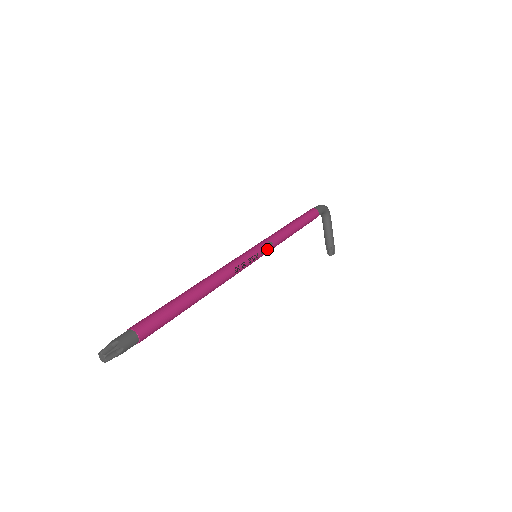
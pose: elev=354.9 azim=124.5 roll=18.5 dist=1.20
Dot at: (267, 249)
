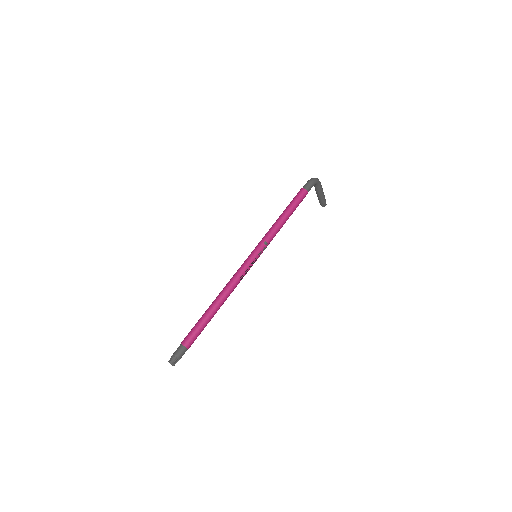
Dot at: (263, 250)
